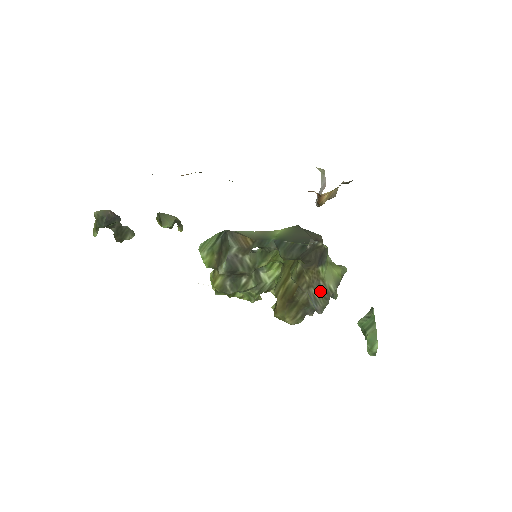
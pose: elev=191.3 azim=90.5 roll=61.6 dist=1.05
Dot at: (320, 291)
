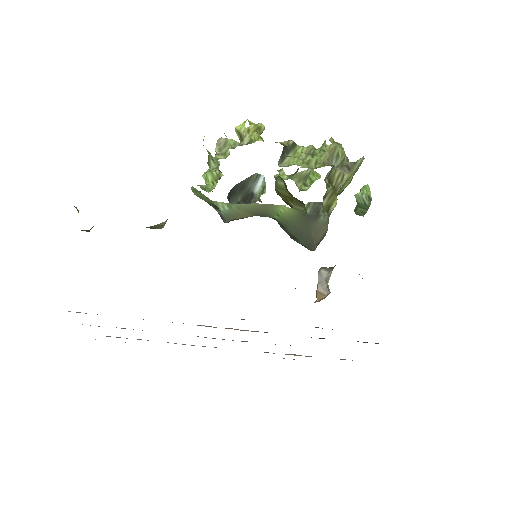
Dot at: occluded
